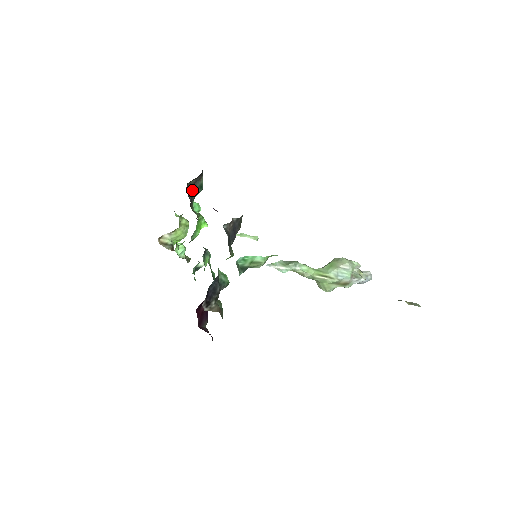
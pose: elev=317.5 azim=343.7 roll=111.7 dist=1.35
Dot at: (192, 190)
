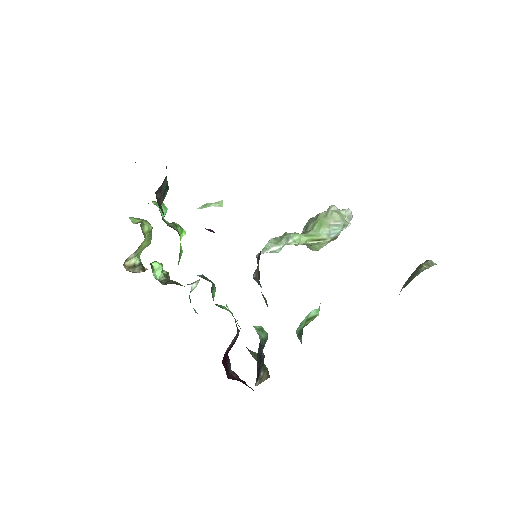
Dot at: (160, 198)
